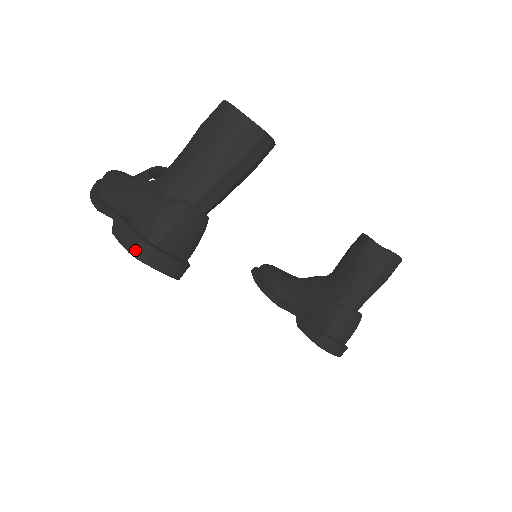
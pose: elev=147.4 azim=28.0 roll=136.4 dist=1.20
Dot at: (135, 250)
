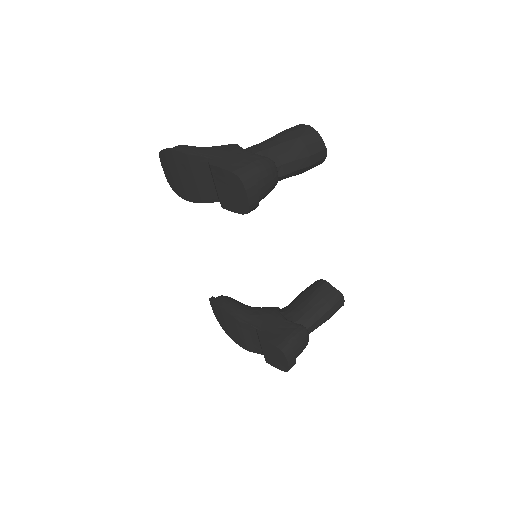
Dot at: (238, 172)
